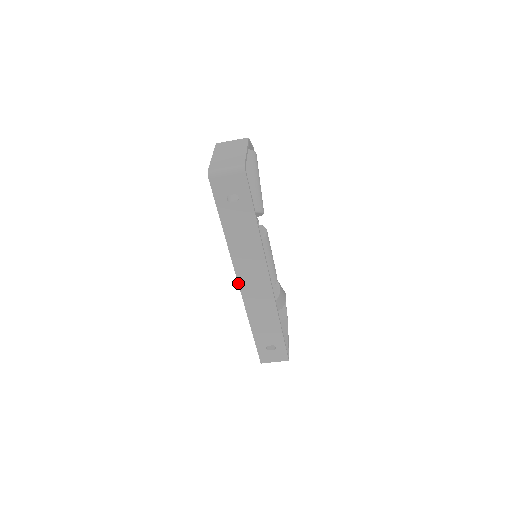
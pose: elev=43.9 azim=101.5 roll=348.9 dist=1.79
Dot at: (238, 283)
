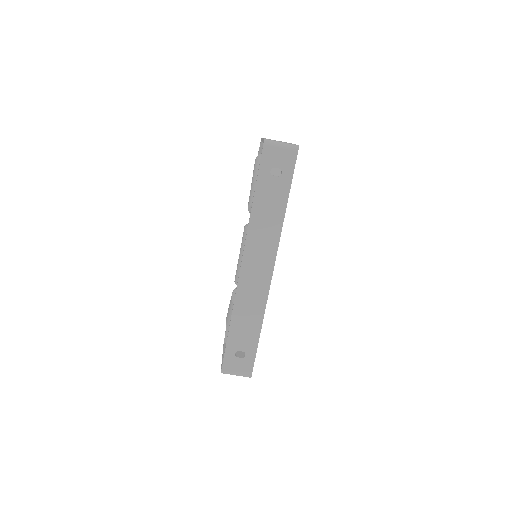
Dot at: (241, 264)
